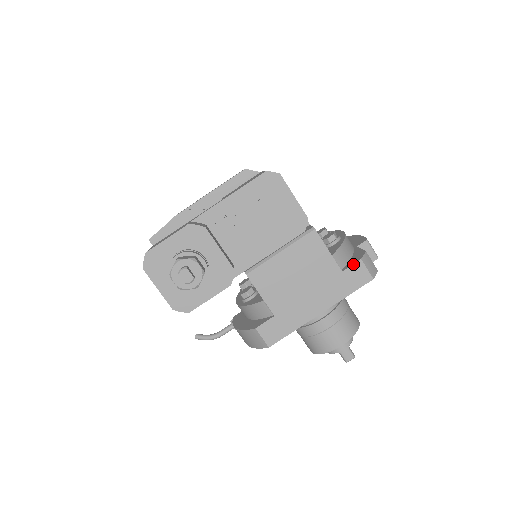
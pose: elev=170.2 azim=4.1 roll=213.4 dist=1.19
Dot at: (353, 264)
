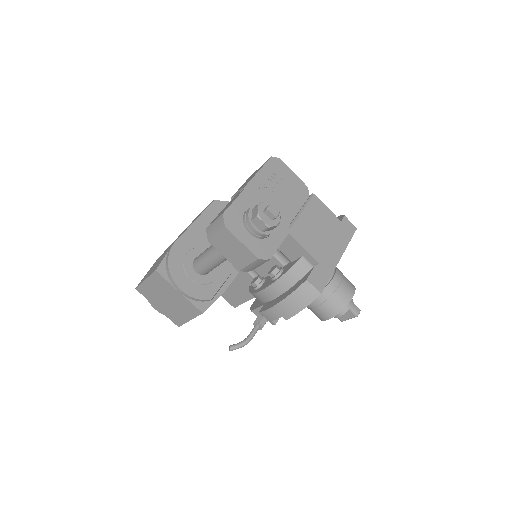
Dot at: (342, 220)
